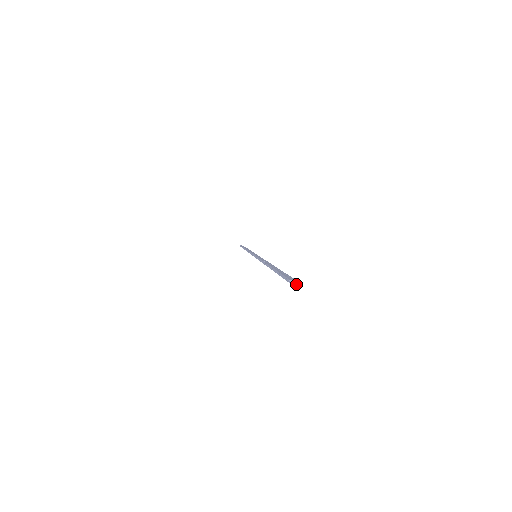
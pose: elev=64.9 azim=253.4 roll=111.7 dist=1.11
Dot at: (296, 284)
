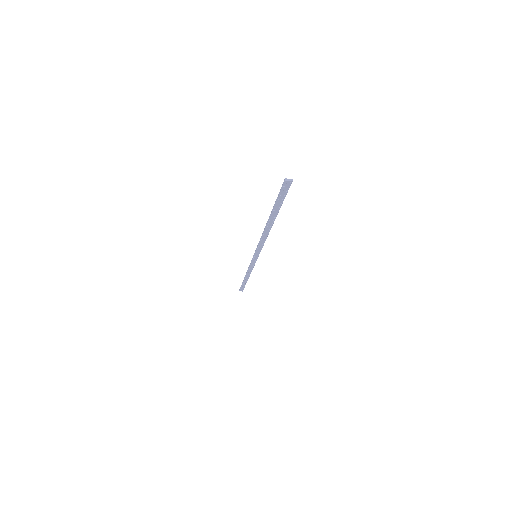
Dot at: (291, 181)
